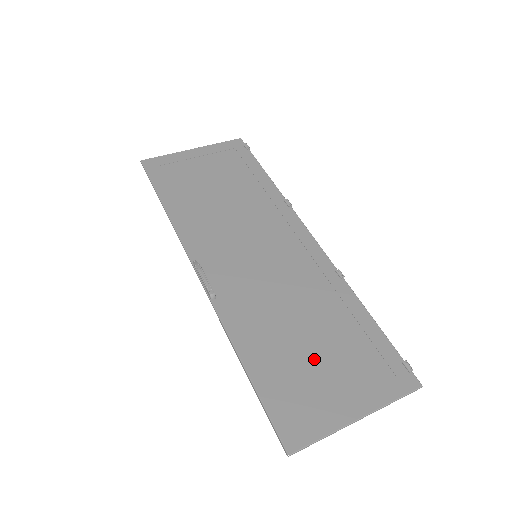
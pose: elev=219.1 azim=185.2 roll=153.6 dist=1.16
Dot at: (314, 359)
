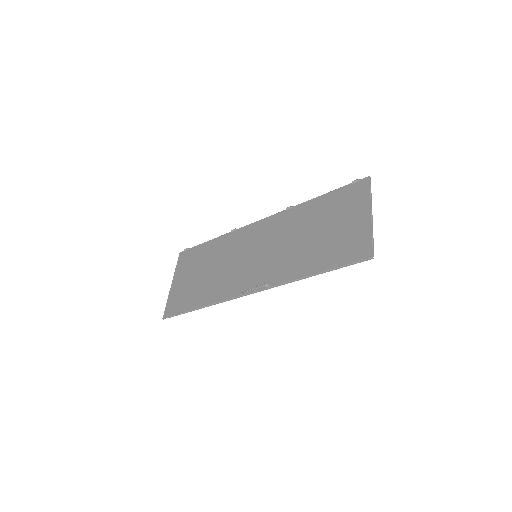
Dot at: (329, 233)
